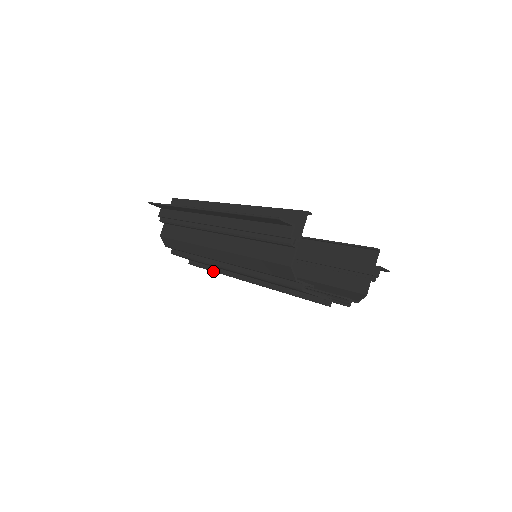
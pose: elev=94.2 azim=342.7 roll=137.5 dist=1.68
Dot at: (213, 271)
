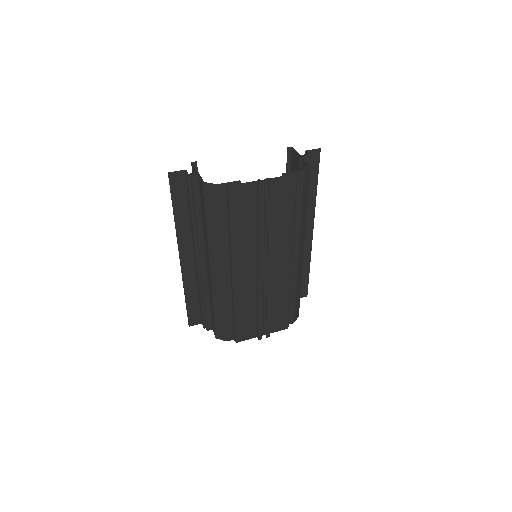
Dot at: (258, 308)
